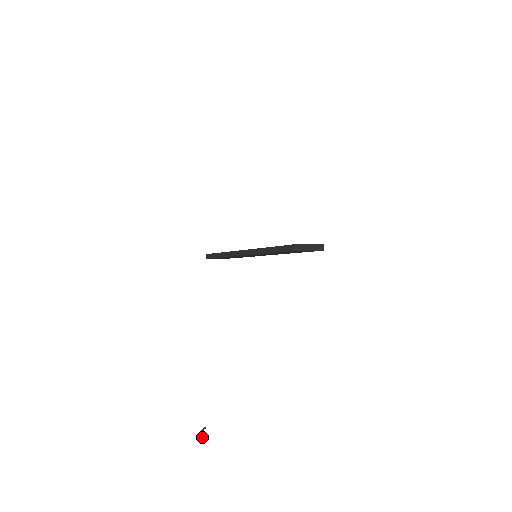
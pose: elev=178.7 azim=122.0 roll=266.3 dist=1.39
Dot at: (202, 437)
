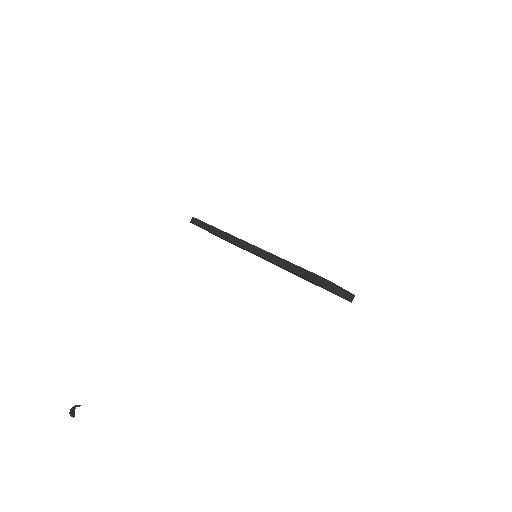
Dot at: (70, 414)
